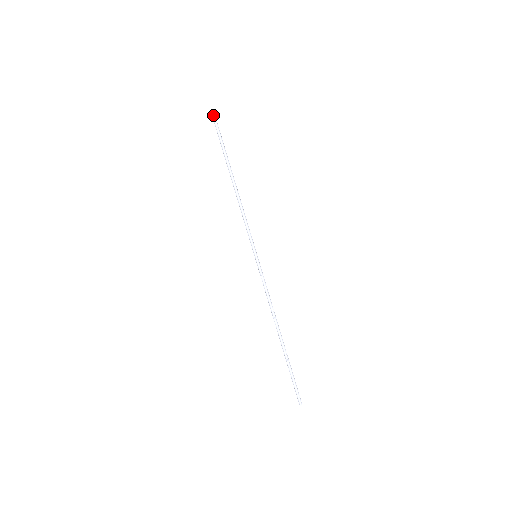
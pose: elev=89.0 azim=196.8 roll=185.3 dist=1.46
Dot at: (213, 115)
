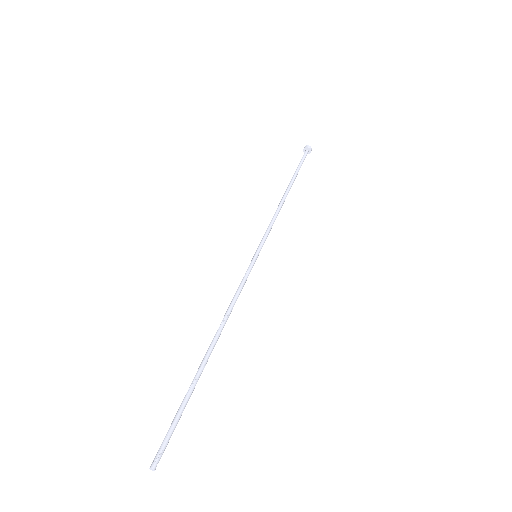
Dot at: (307, 146)
